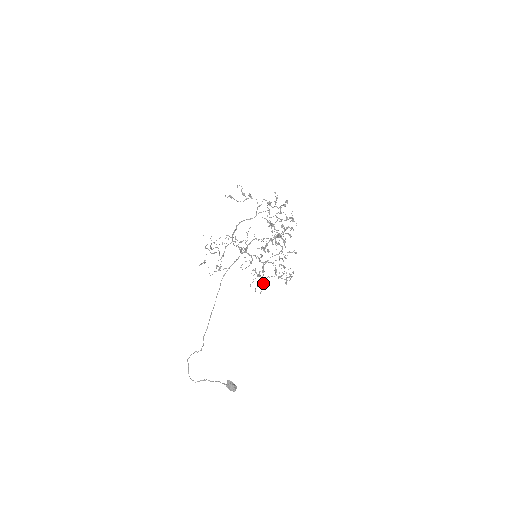
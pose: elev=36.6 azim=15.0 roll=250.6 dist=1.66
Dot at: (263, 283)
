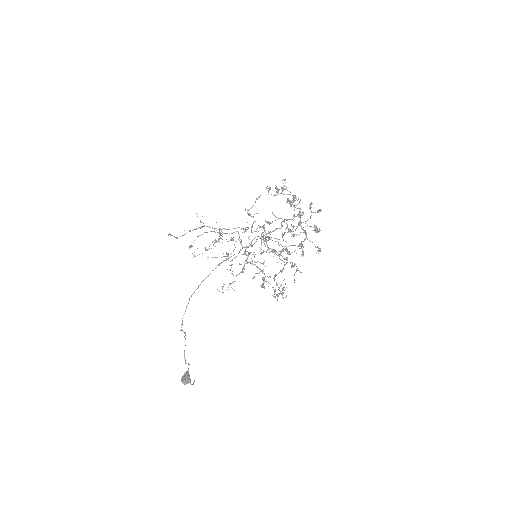
Dot at: occluded
